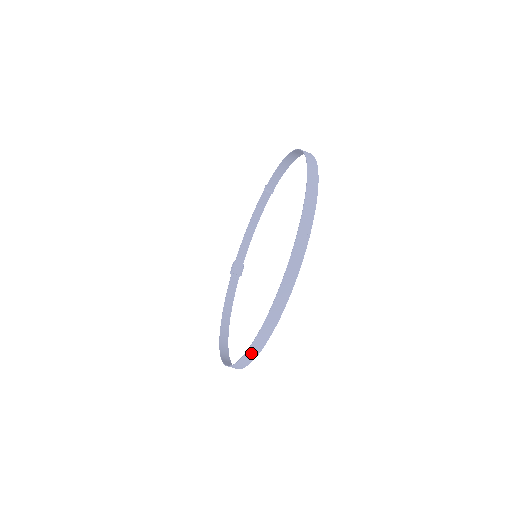
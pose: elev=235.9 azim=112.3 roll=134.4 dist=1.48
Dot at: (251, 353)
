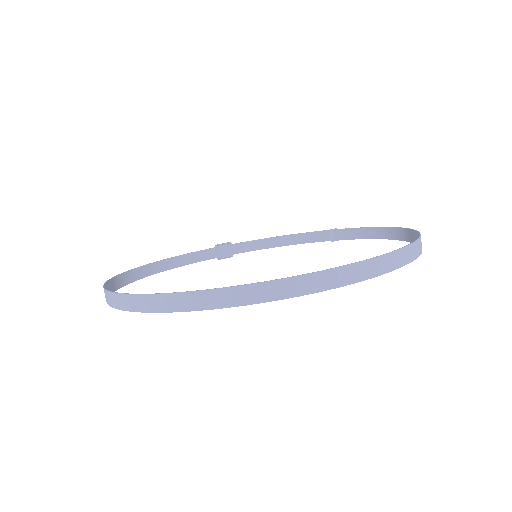
Dot at: (137, 301)
